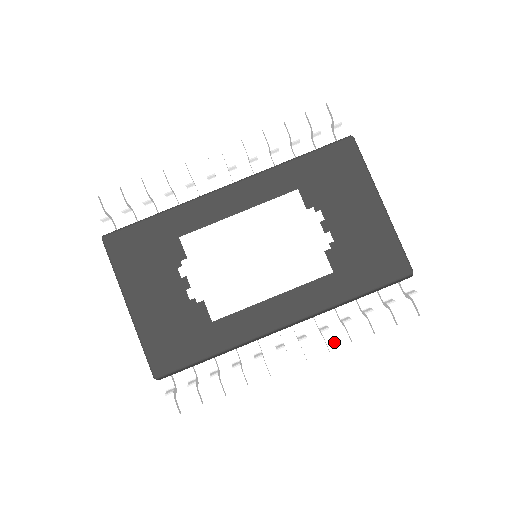
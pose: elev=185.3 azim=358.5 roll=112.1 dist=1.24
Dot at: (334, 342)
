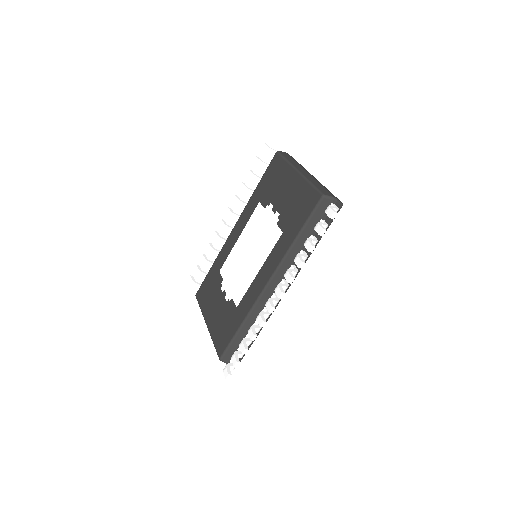
Dot at: (289, 274)
